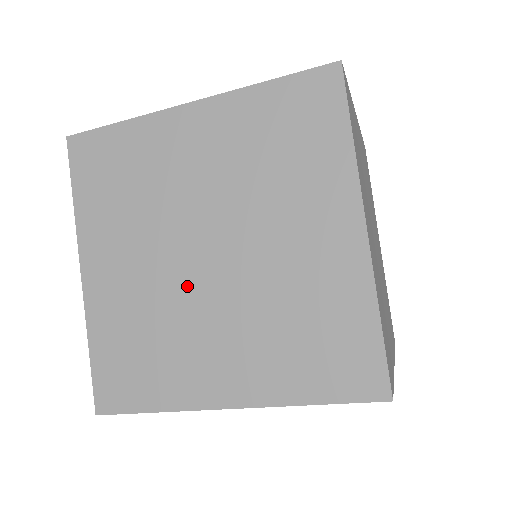
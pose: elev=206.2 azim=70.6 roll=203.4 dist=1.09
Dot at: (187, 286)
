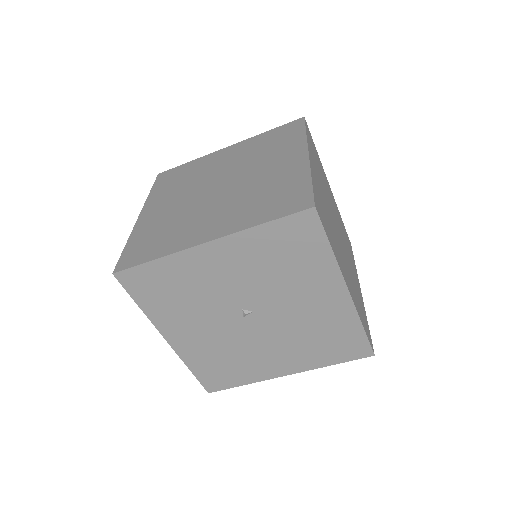
Dot at: (201, 202)
